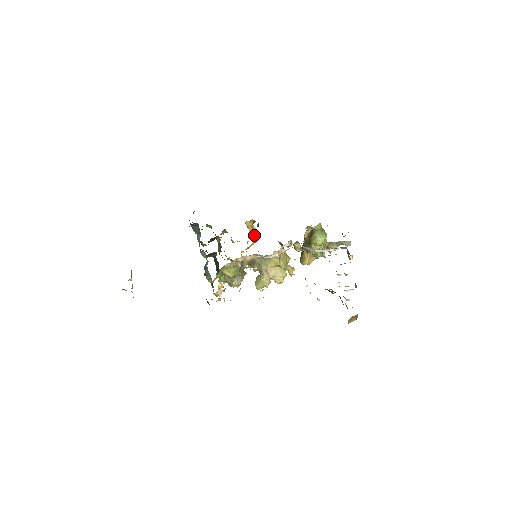
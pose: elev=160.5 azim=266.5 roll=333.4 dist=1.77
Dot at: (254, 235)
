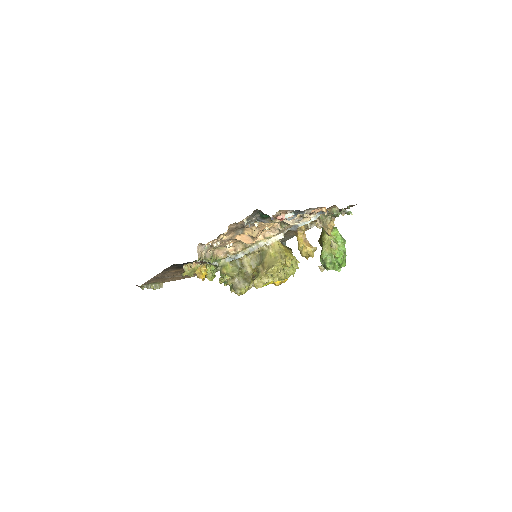
Dot at: occluded
